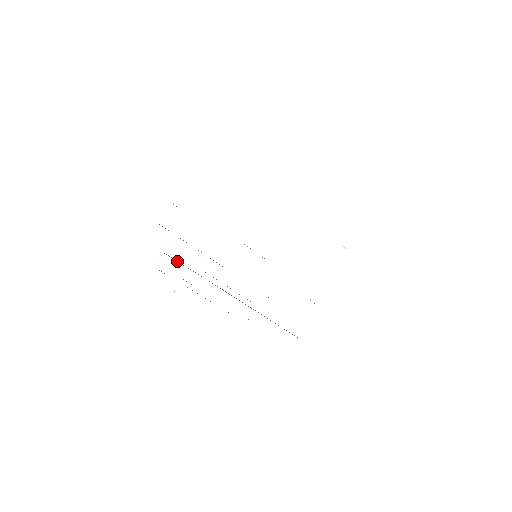
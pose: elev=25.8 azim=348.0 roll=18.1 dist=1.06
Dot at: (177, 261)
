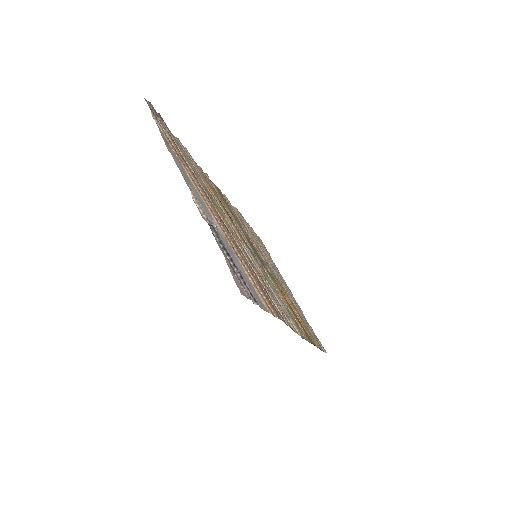
Dot at: (250, 228)
